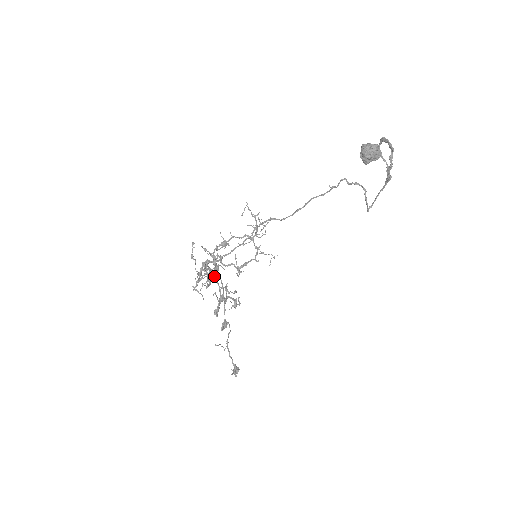
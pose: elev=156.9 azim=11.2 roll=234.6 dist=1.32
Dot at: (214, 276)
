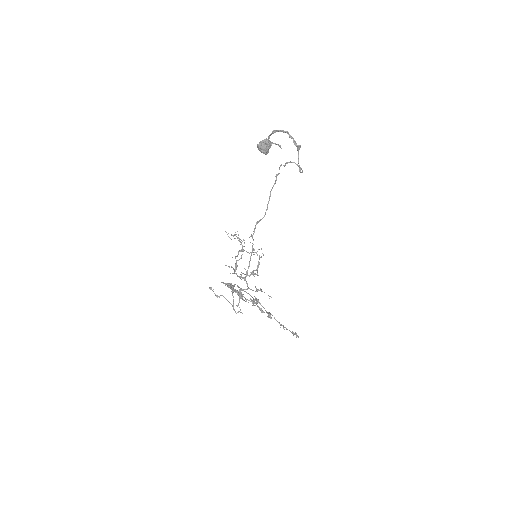
Dot at: occluded
